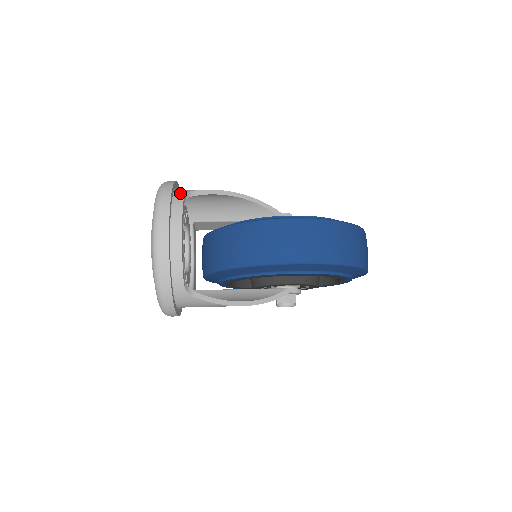
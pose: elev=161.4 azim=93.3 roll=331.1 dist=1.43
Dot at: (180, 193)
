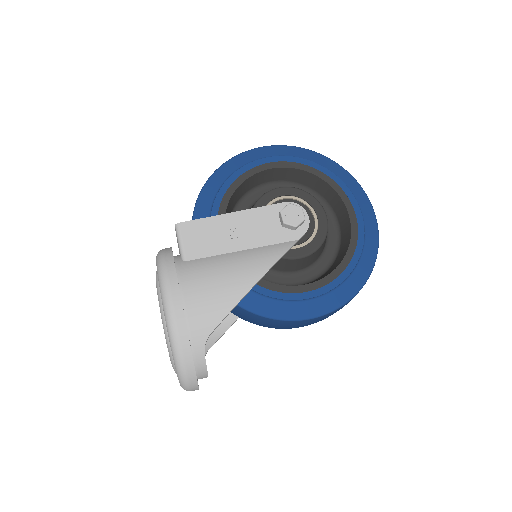
Dot at: (198, 348)
